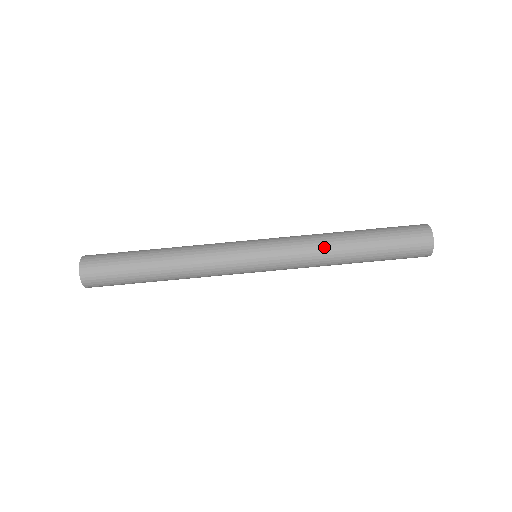
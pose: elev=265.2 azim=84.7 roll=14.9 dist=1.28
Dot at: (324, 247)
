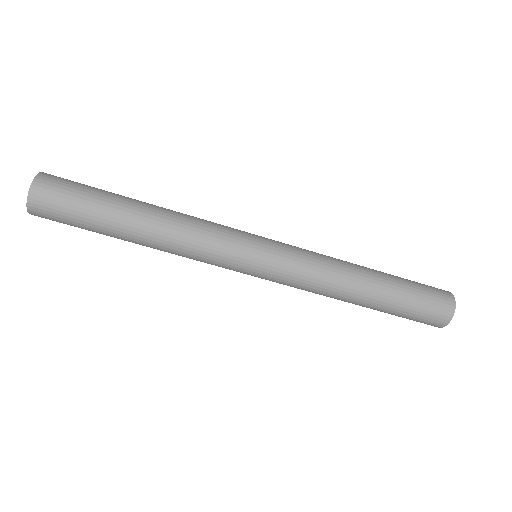
Dot at: (340, 271)
